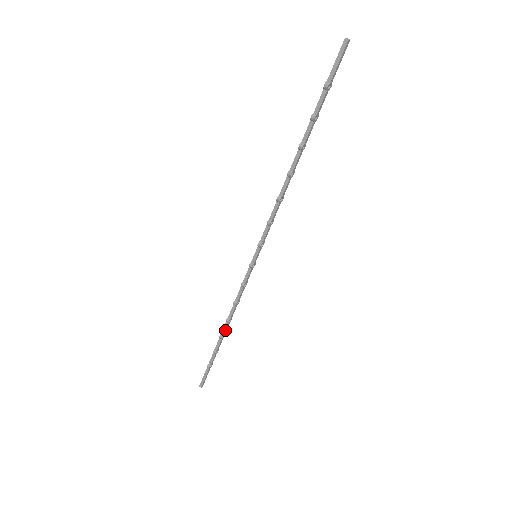
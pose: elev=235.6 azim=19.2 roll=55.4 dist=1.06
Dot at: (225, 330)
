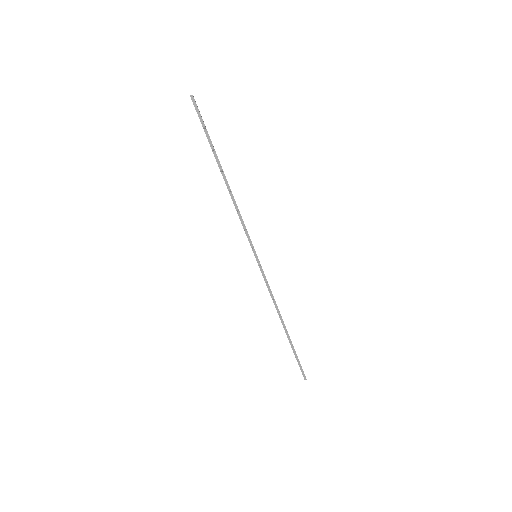
Dot at: (283, 322)
